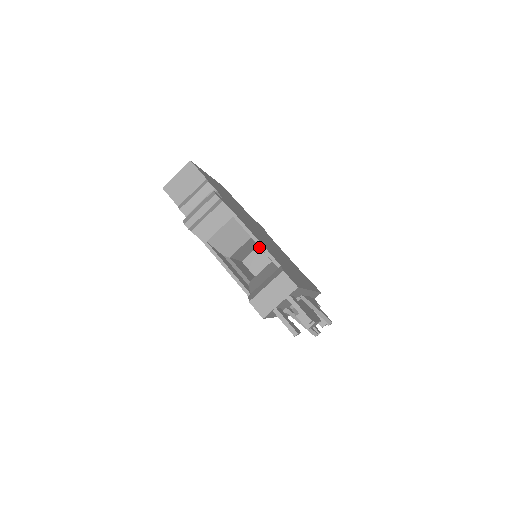
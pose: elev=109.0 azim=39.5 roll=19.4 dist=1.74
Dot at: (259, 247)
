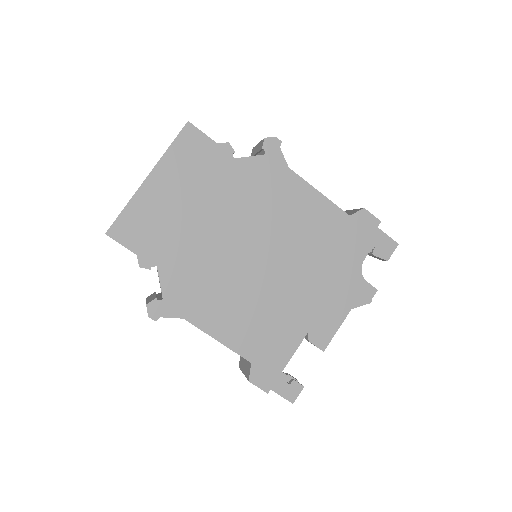
Dot at: occluded
